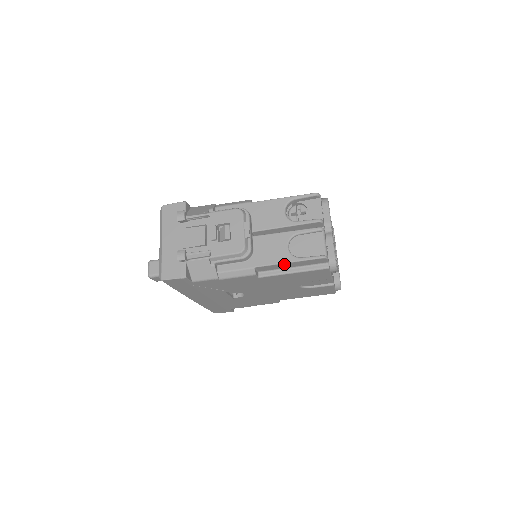
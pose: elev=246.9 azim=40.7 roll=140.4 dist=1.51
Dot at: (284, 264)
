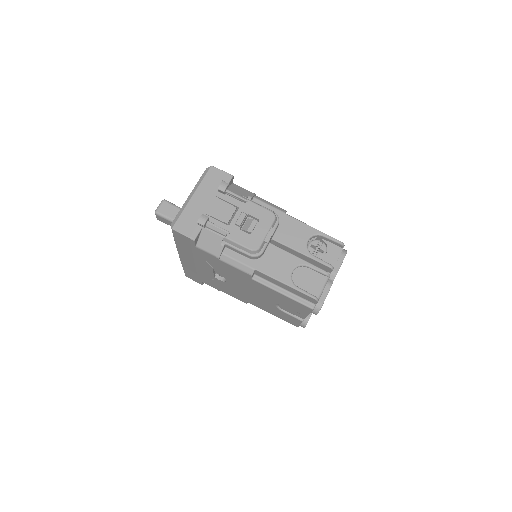
Dot at: (281, 283)
